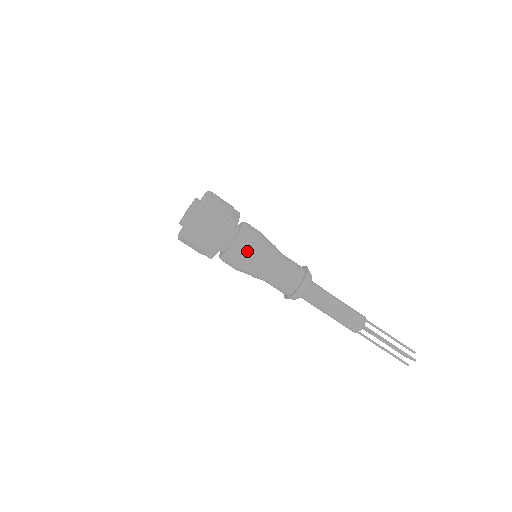
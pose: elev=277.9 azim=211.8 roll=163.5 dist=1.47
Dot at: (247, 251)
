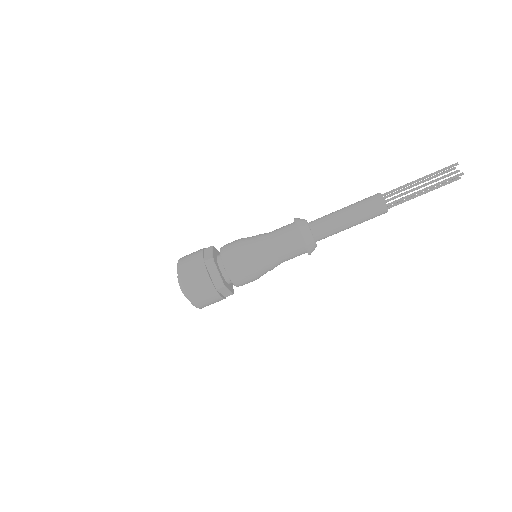
Dot at: (234, 246)
